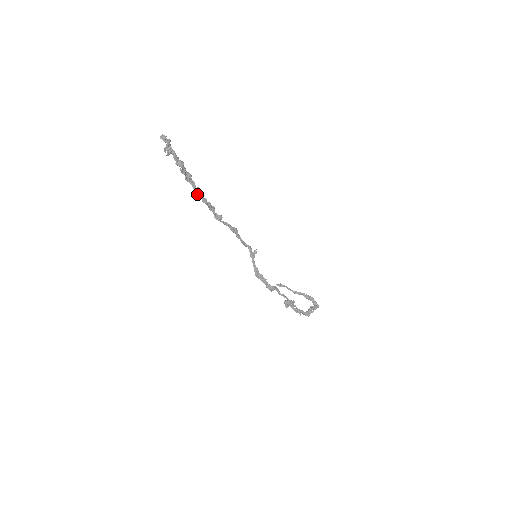
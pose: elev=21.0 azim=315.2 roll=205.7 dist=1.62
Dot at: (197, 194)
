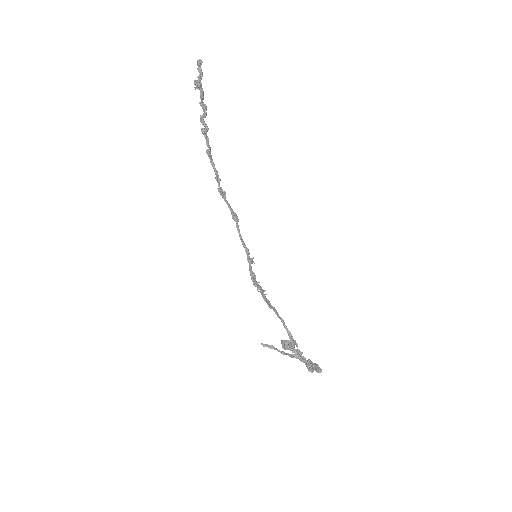
Dot at: (207, 154)
